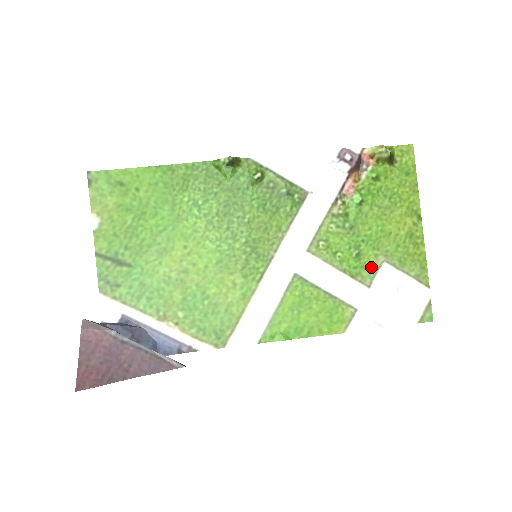
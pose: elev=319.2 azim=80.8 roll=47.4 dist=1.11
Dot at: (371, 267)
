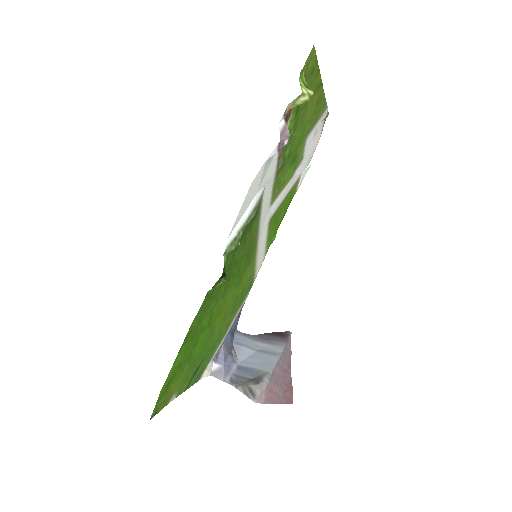
Dot at: (301, 152)
